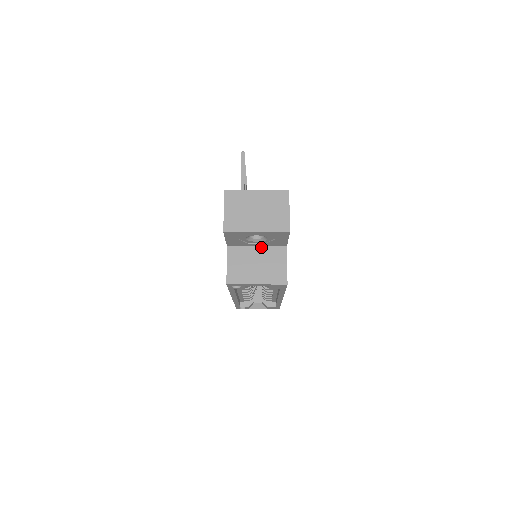
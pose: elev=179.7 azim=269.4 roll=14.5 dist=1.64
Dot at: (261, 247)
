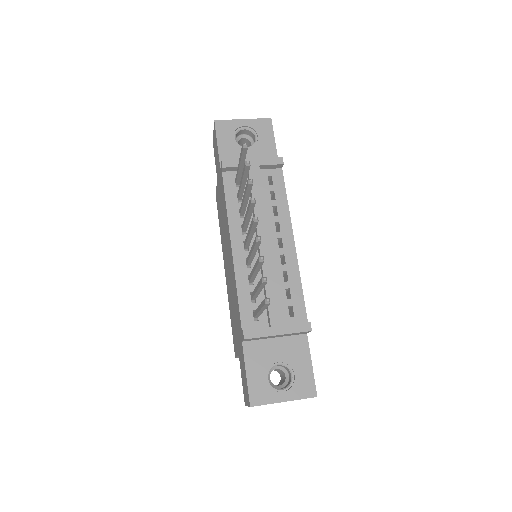
Dot at: occluded
